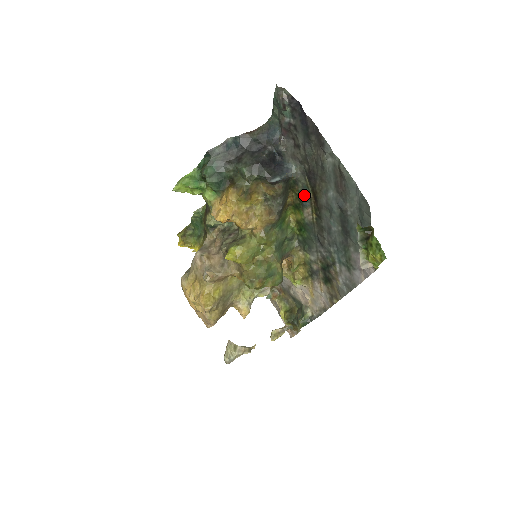
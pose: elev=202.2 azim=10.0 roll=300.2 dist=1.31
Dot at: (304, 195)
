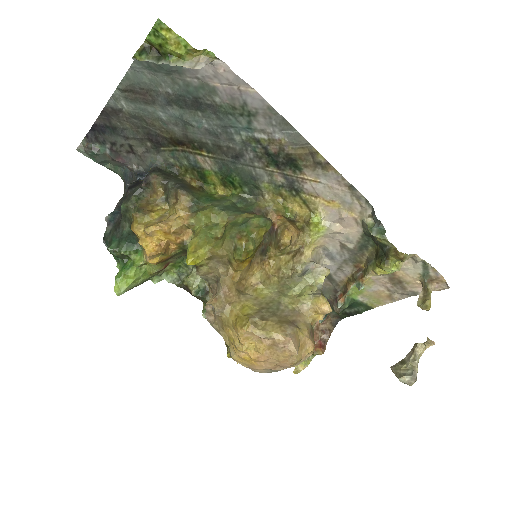
Dot at: (183, 160)
